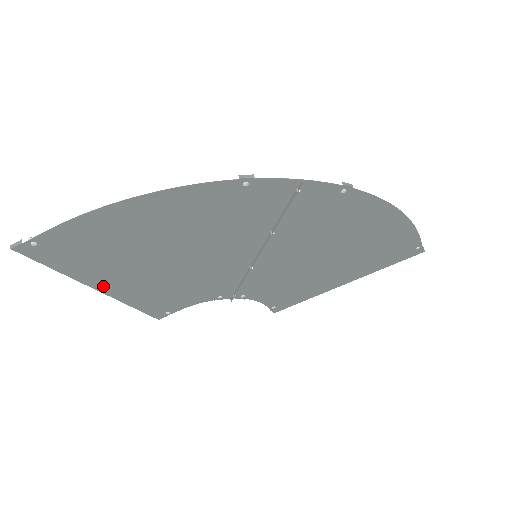
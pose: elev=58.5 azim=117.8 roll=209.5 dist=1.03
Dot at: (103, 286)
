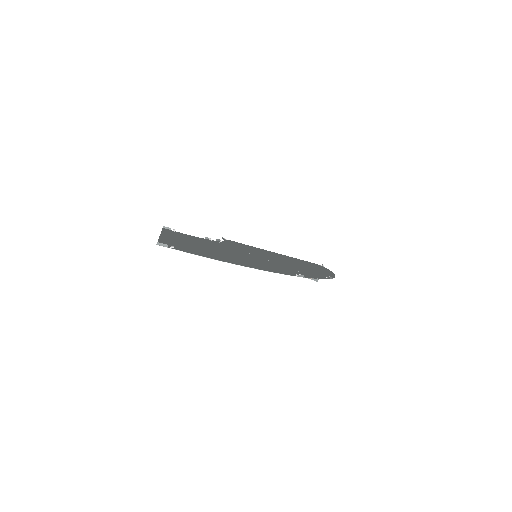
Dot at: (167, 237)
